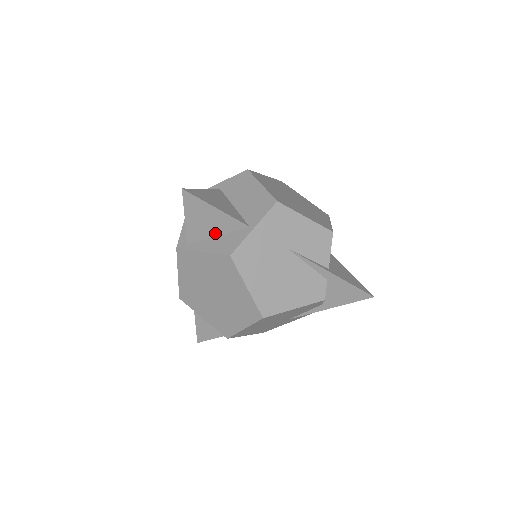
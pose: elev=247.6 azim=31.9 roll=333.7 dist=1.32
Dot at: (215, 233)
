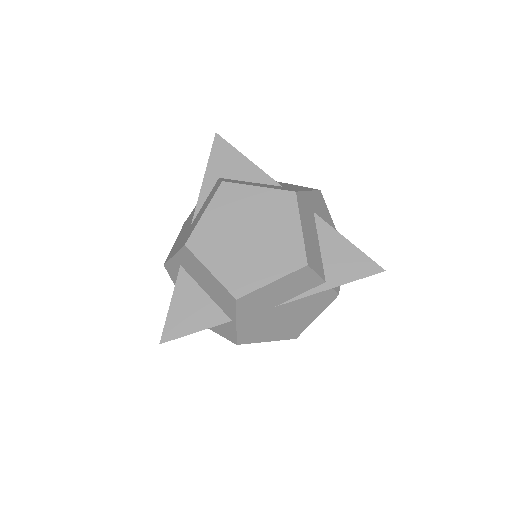
Dot at: occluded
